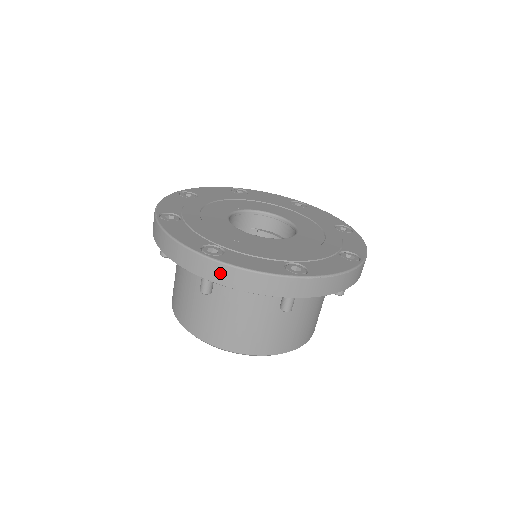
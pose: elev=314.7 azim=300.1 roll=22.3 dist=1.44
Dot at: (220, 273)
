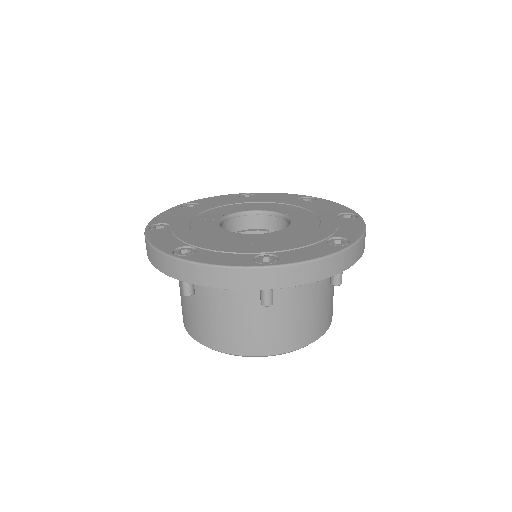
Dot at: (290, 276)
